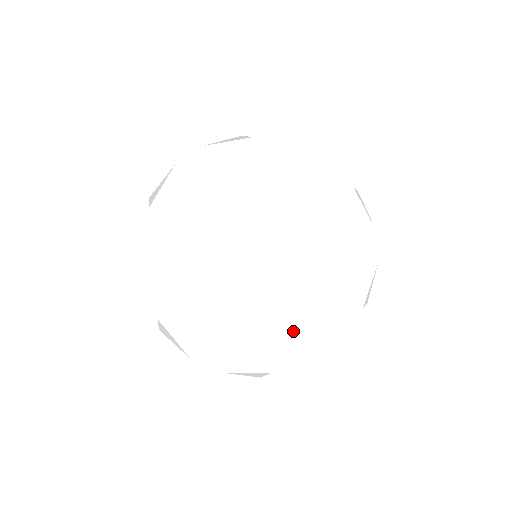
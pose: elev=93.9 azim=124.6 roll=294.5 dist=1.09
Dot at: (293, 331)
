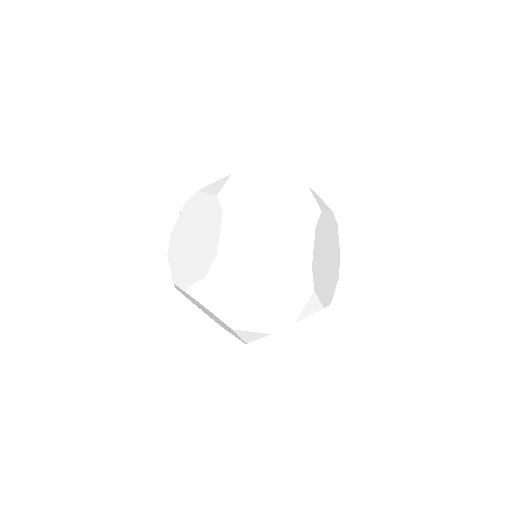
Dot at: (235, 336)
